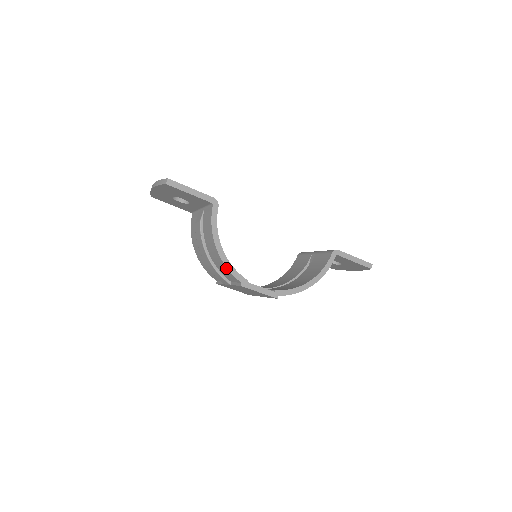
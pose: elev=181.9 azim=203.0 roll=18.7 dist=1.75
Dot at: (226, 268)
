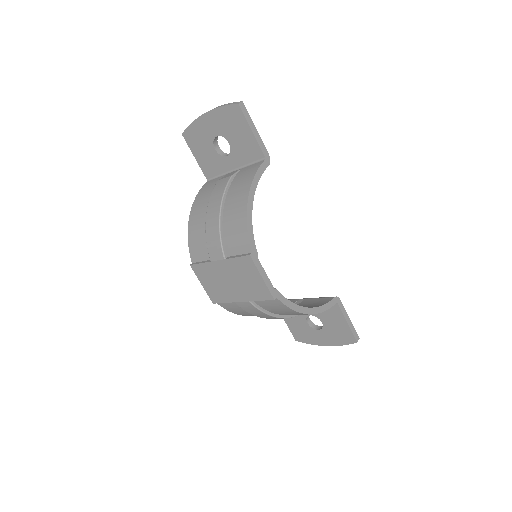
Dot at: (245, 226)
